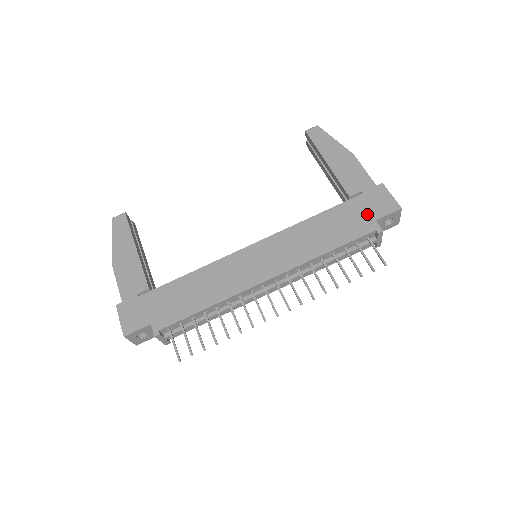
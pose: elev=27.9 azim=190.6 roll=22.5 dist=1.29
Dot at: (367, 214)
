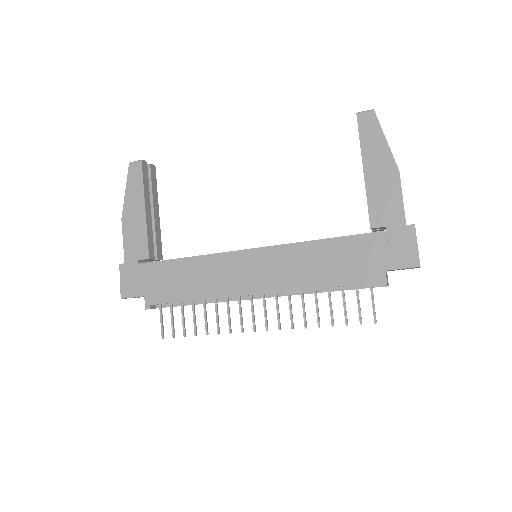
Dot at: (380, 259)
